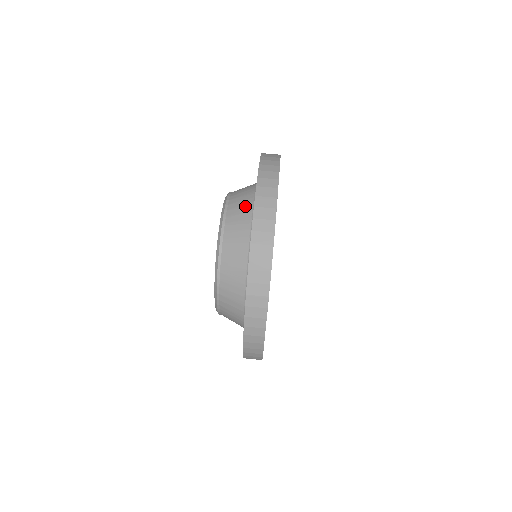
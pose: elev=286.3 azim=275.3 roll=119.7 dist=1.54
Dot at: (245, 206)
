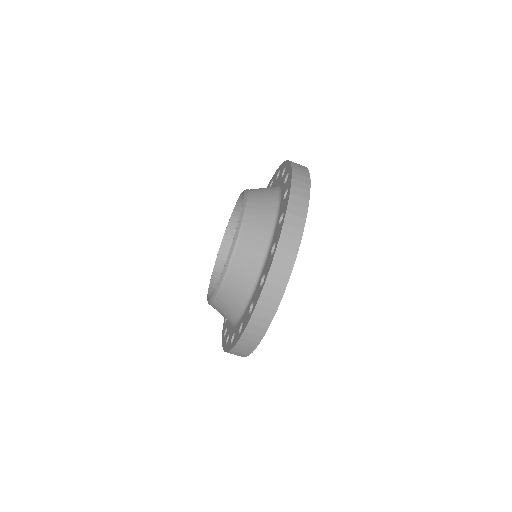
Dot at: (262, 234)
